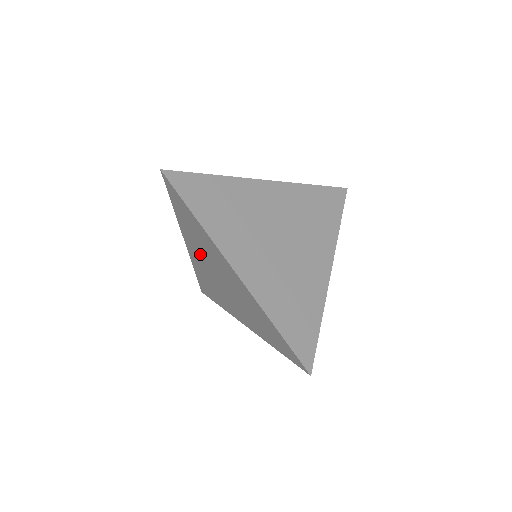
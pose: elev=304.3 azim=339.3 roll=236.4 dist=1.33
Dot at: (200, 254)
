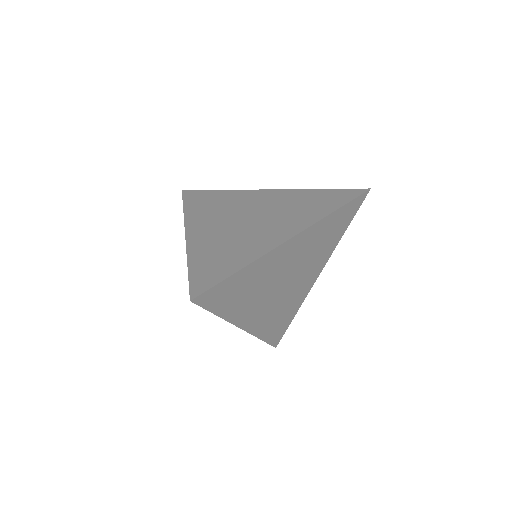
Dot at: occluded
